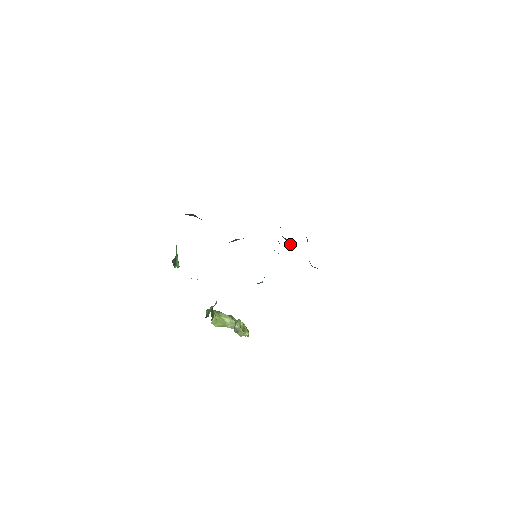
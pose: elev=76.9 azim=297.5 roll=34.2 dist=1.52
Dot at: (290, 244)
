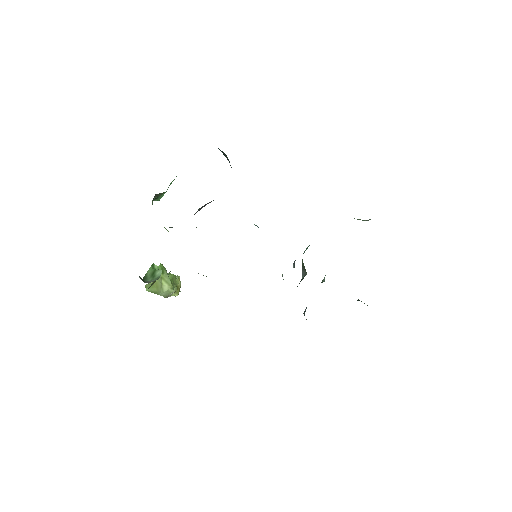
Dot at: (303, 274)
